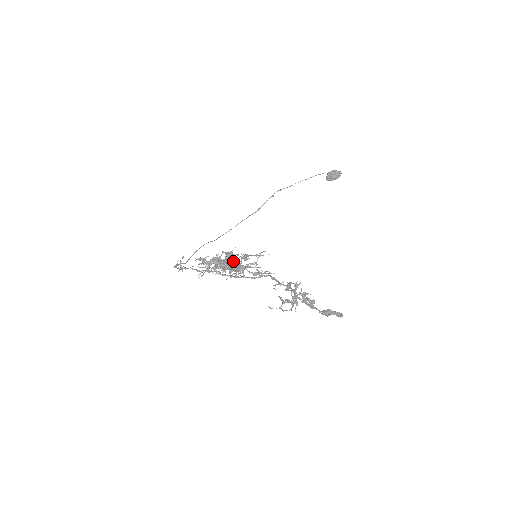
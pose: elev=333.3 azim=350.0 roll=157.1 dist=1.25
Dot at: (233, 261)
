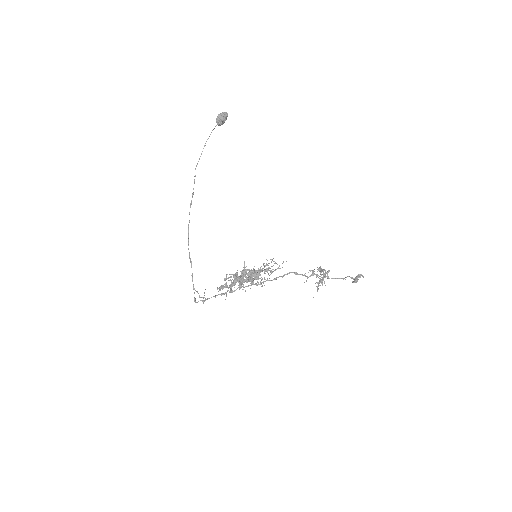
Dot at: (255, 277)
